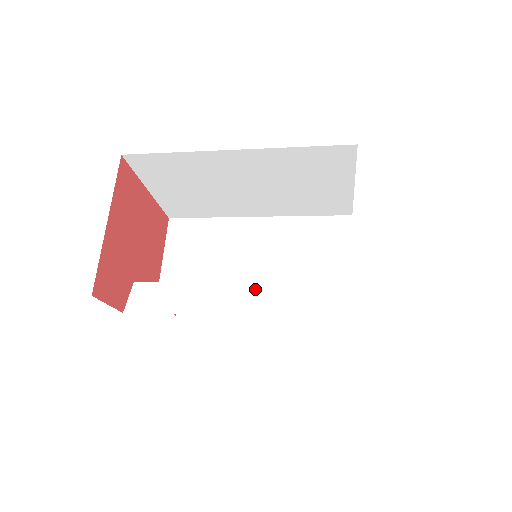
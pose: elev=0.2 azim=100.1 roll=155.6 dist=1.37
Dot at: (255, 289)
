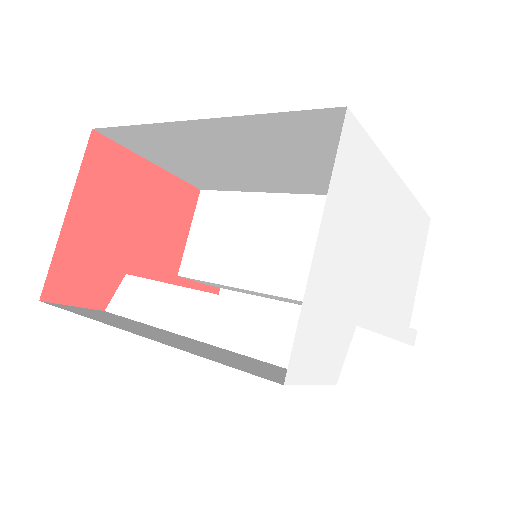
Dot at: (230, 307)
